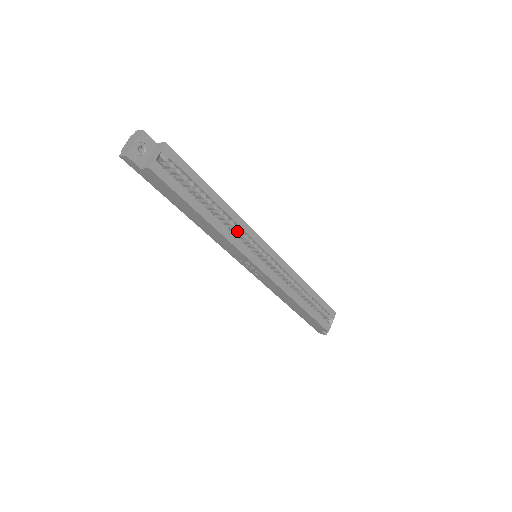
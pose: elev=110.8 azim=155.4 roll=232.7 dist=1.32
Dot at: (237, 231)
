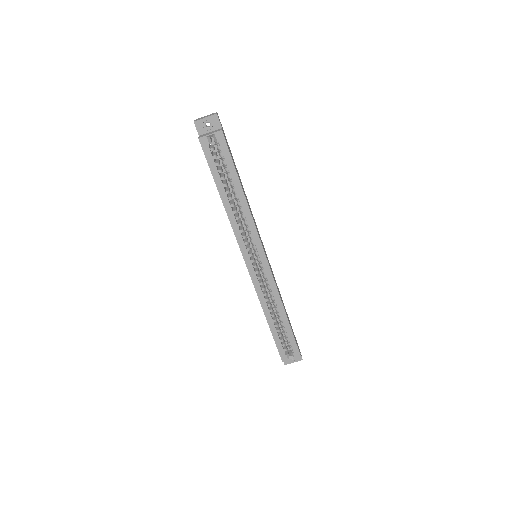
Dot at: (246, 226)
